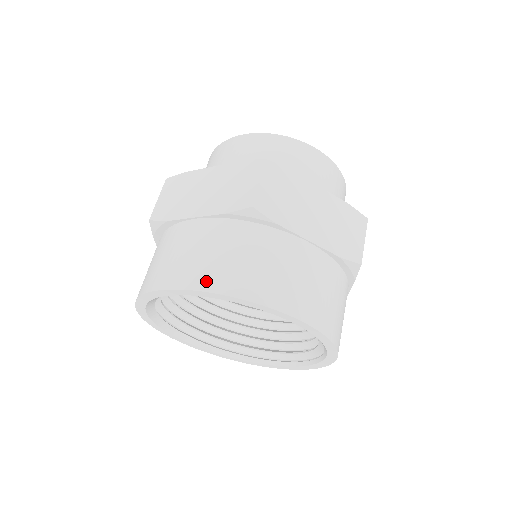
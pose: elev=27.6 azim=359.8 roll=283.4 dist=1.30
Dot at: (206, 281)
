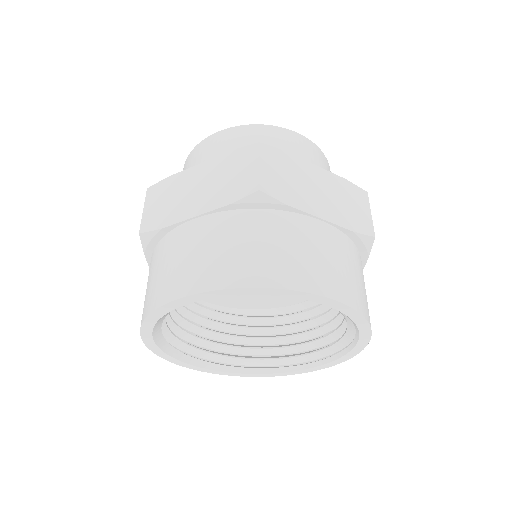
Dot at: (227, 277)
